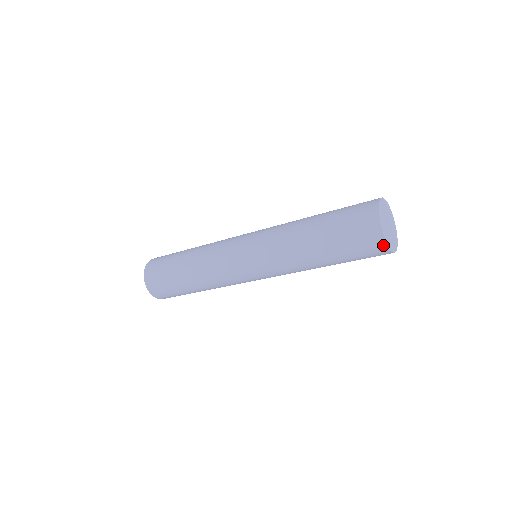
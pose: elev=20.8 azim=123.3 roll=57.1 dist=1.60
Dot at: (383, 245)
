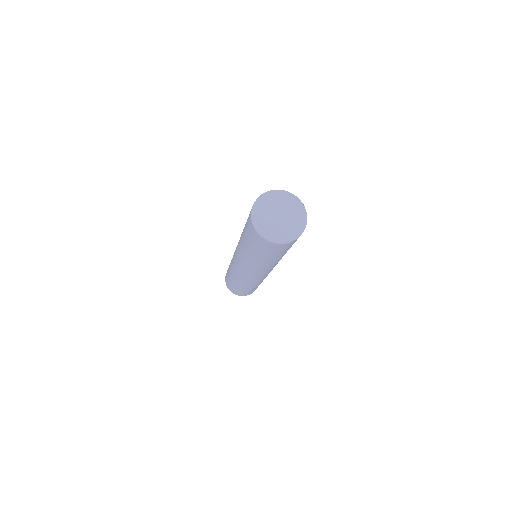
Dot at: (261, 238)
